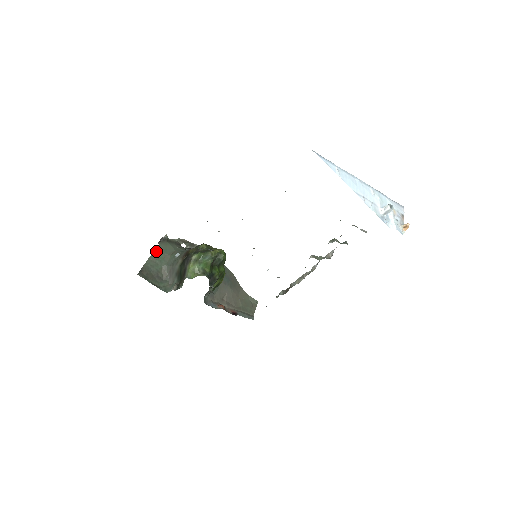
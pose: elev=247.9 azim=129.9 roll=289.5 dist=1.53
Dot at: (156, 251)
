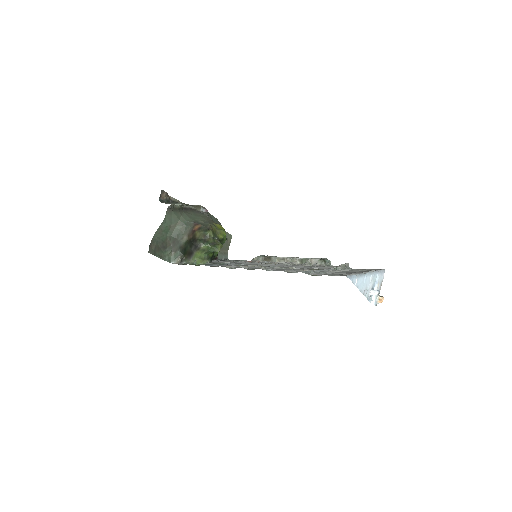
Dot at: (163, 223)
